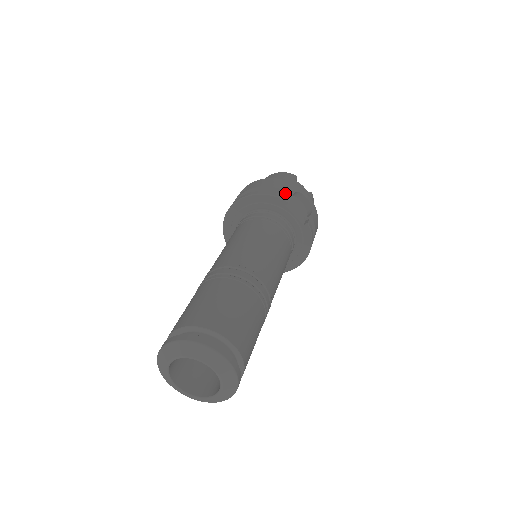
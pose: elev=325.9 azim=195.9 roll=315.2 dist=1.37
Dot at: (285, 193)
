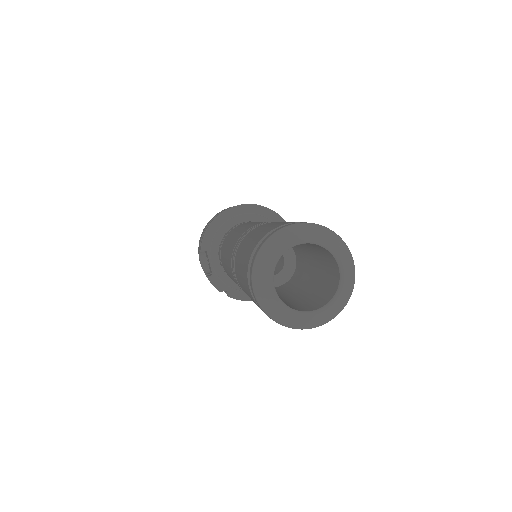
Dot at: occluded
